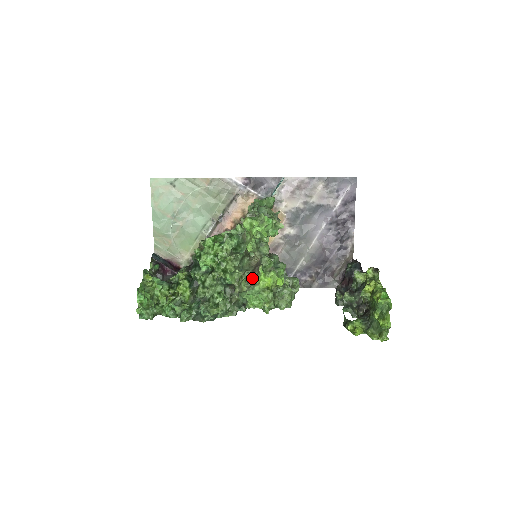
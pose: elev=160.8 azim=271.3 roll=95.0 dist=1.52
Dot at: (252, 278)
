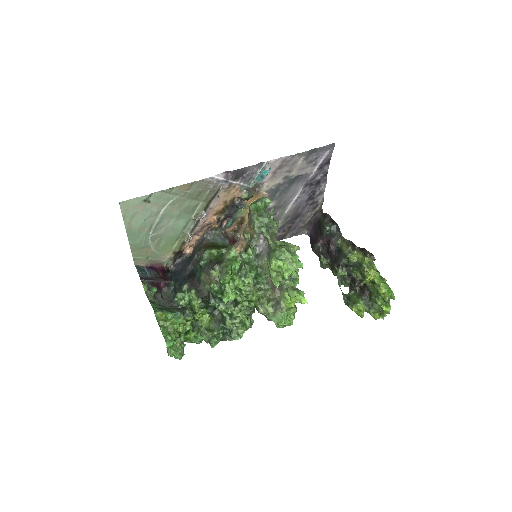
Dot at: (275, 299)
